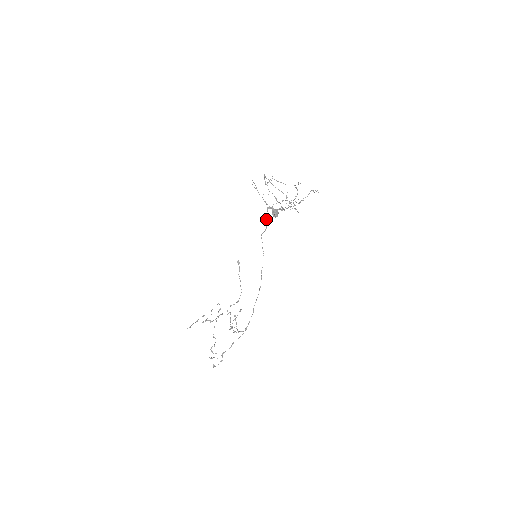
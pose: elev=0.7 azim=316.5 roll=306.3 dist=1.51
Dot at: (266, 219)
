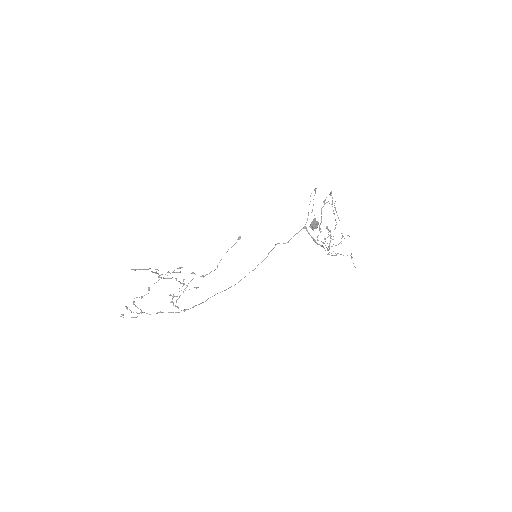
Dot at: (294, 235)
